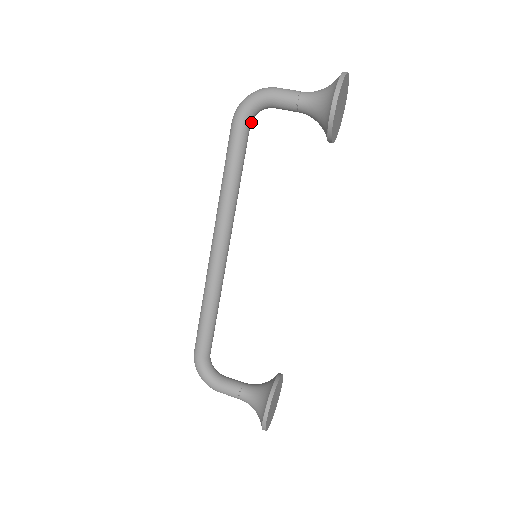
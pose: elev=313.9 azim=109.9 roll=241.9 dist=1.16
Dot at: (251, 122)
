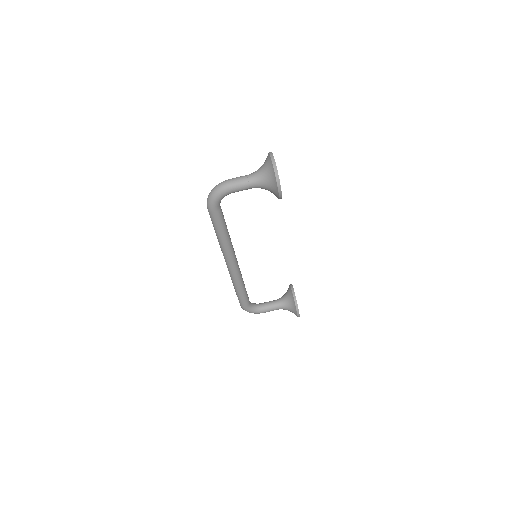
Dot at: occluded
